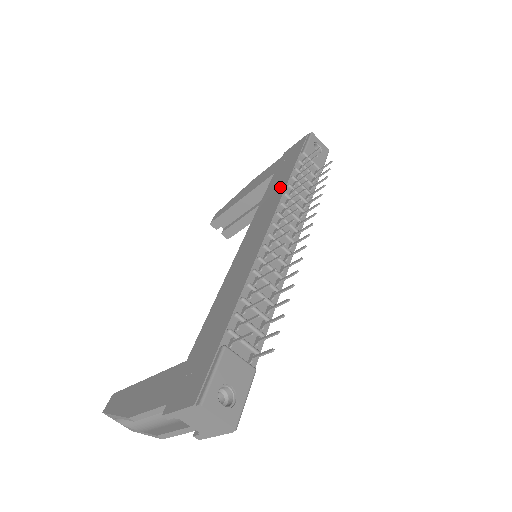
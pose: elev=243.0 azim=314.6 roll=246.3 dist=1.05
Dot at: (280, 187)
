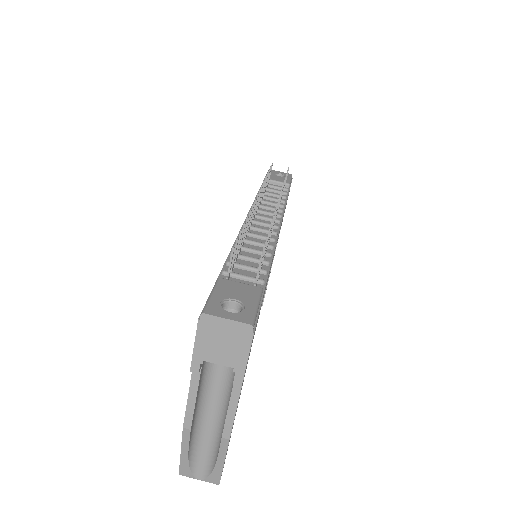
Dot at: occluded
